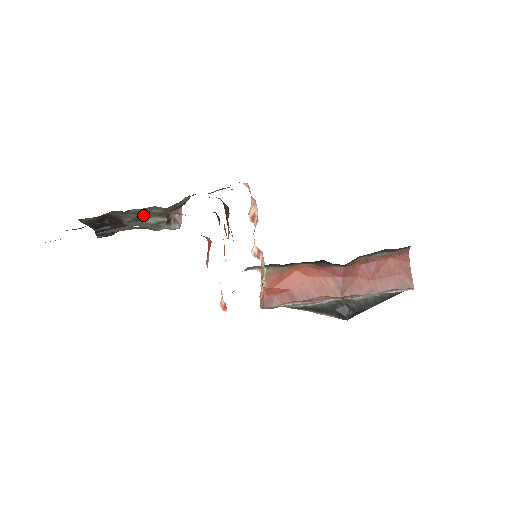
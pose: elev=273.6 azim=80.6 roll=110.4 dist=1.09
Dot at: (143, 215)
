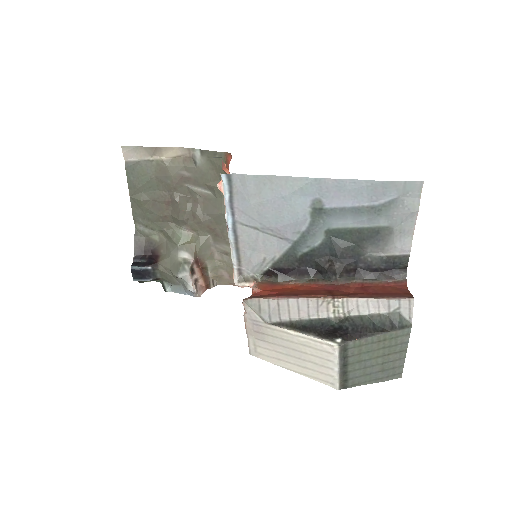
Dot at: (185, 212)
